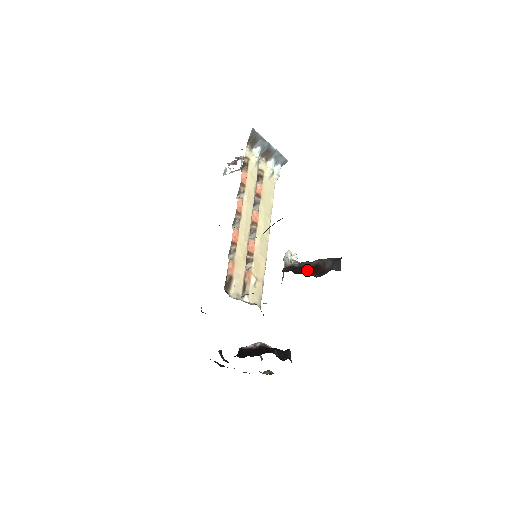
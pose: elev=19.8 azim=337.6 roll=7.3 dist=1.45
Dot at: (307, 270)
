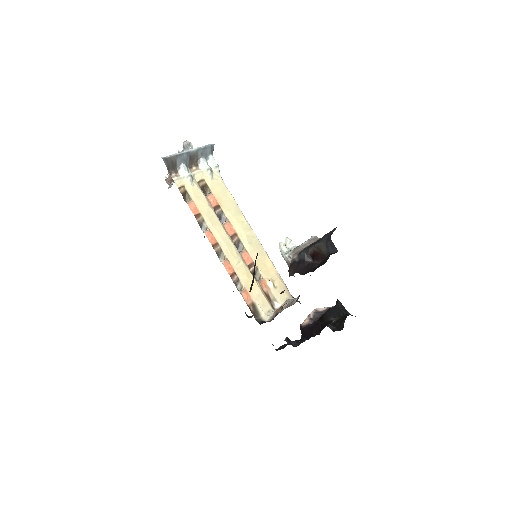
Dot at: (309, 260)
